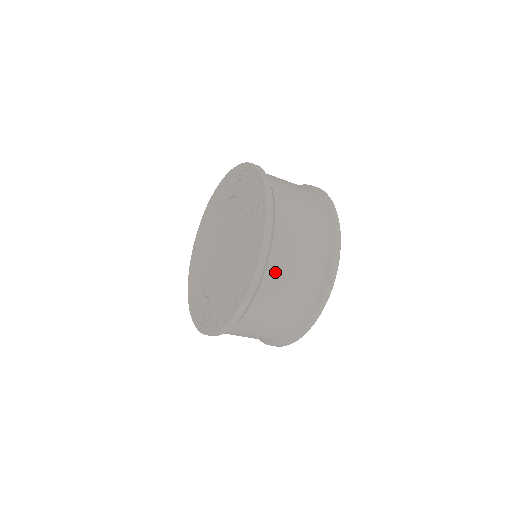
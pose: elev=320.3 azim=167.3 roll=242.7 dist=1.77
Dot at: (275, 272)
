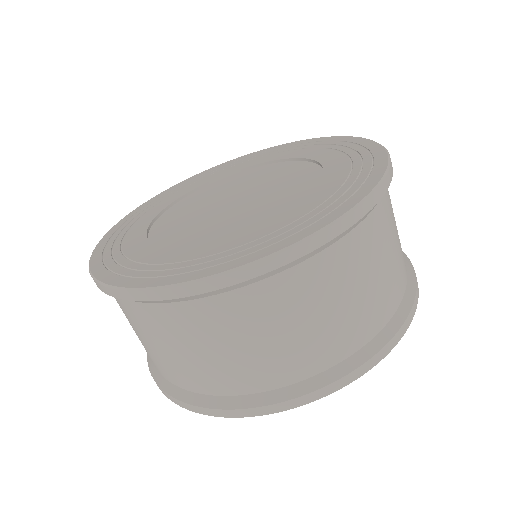
Dot at: (378, 225)
